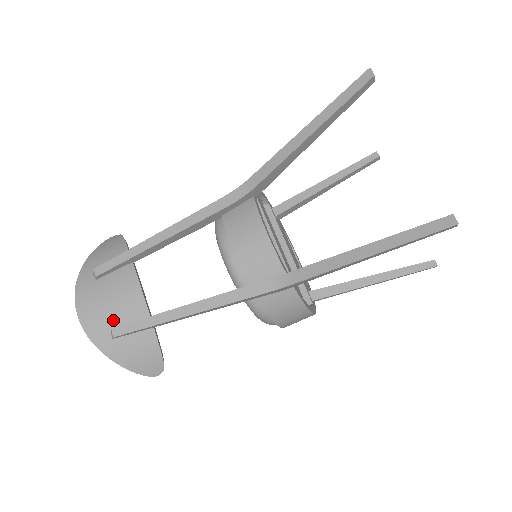
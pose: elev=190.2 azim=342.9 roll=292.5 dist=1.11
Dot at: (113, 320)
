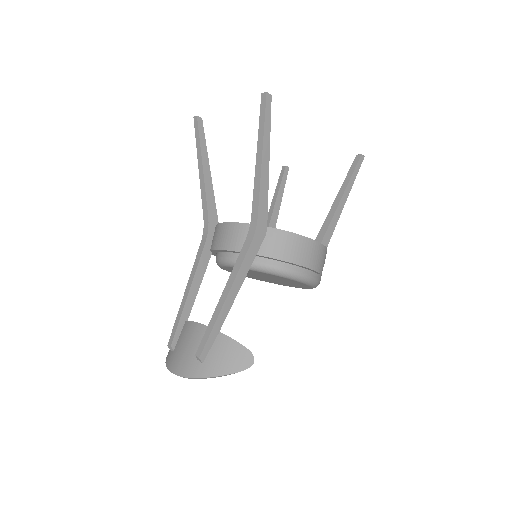
Dot at: (195, 353)
